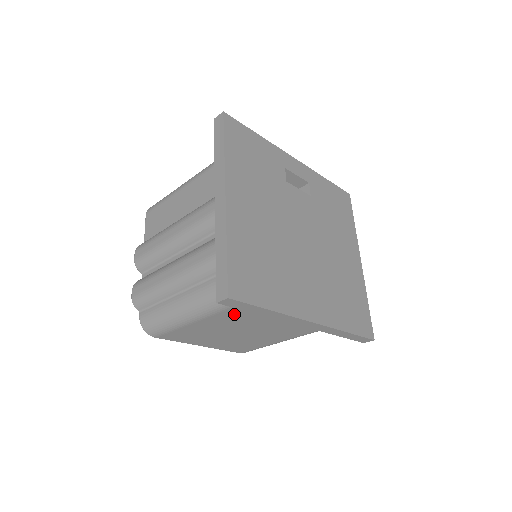
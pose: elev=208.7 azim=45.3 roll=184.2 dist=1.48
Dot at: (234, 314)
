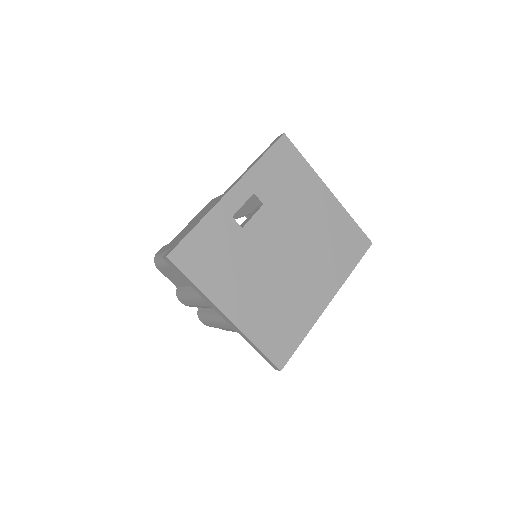
Dot at: occluded
